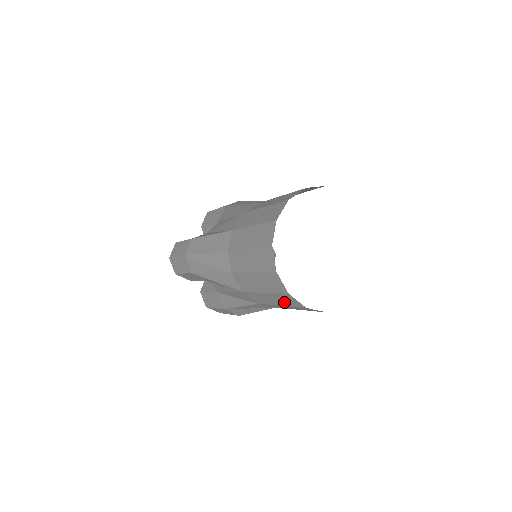
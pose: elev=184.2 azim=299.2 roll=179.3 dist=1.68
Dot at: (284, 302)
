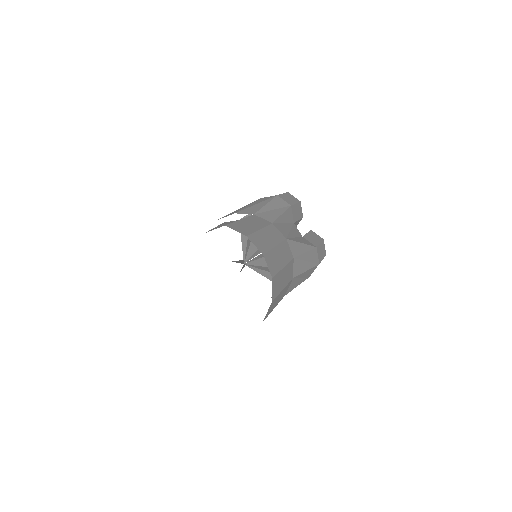
Dot at: occluded
